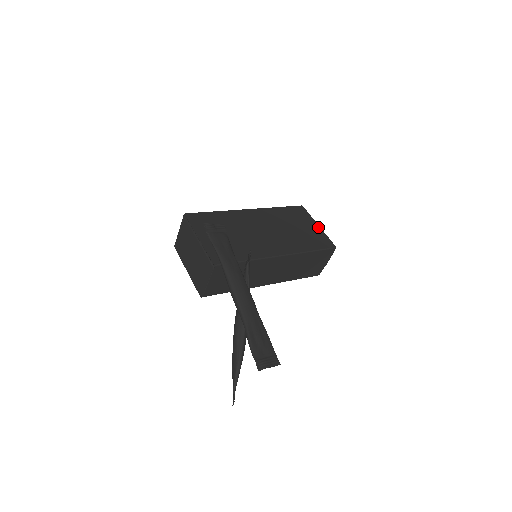
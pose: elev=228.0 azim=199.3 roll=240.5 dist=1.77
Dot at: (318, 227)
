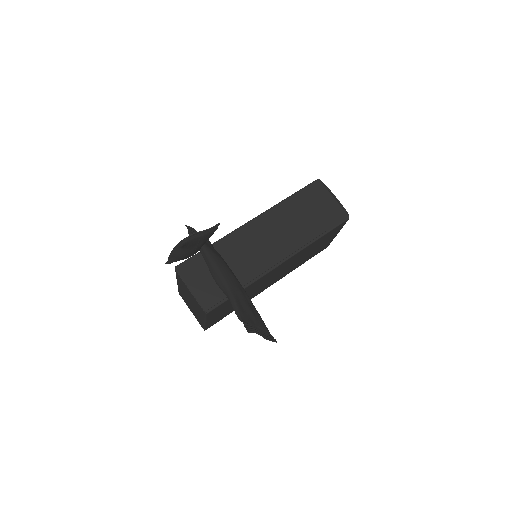
Dot at: occluded
